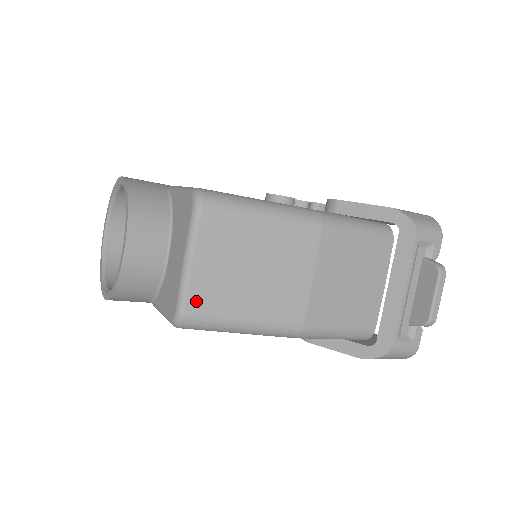
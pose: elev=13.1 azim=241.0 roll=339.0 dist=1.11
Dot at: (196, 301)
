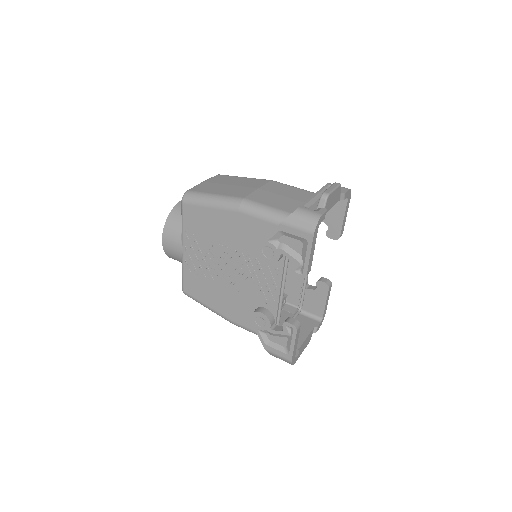
Dot at: occluded
